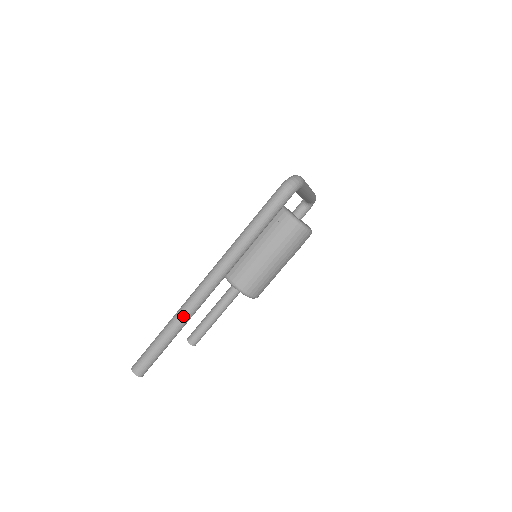
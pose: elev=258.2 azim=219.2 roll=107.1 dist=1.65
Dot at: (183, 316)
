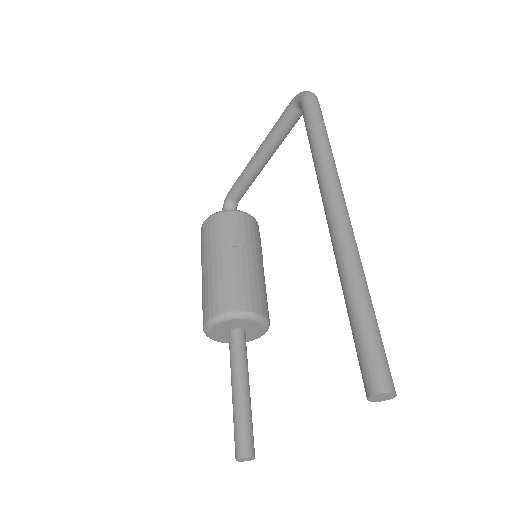
Dot at: (359, 259)
